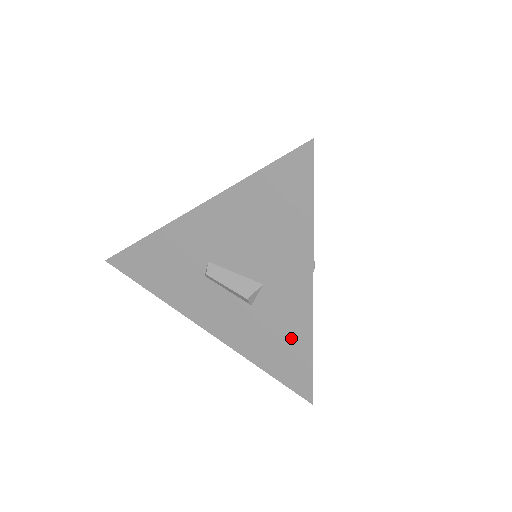
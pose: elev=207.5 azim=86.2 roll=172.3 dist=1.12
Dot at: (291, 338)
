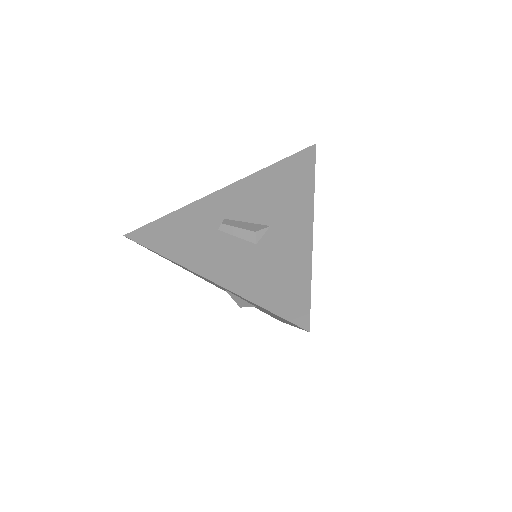
Dot at: (291, 265)
